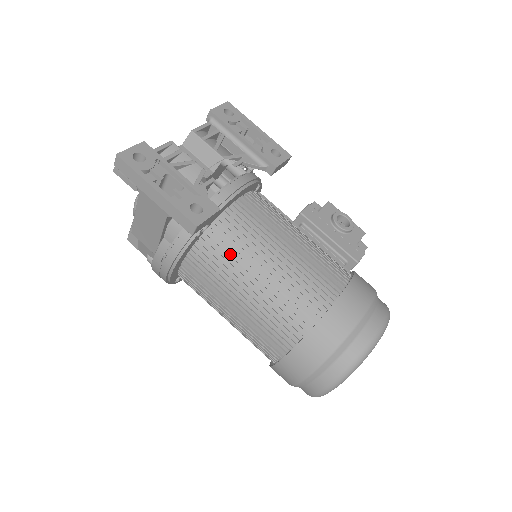
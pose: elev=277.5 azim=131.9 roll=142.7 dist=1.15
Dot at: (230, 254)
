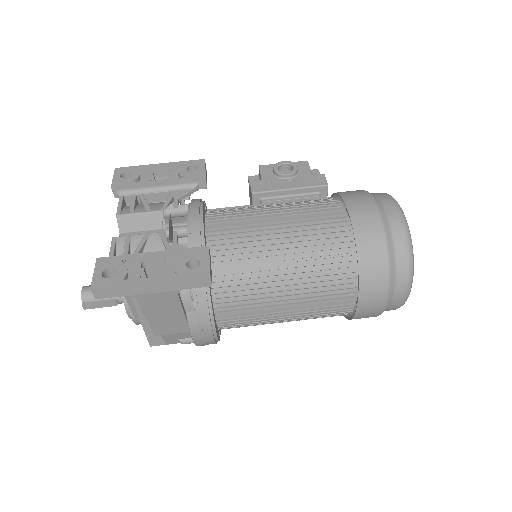
Dot at: (245, 272)
